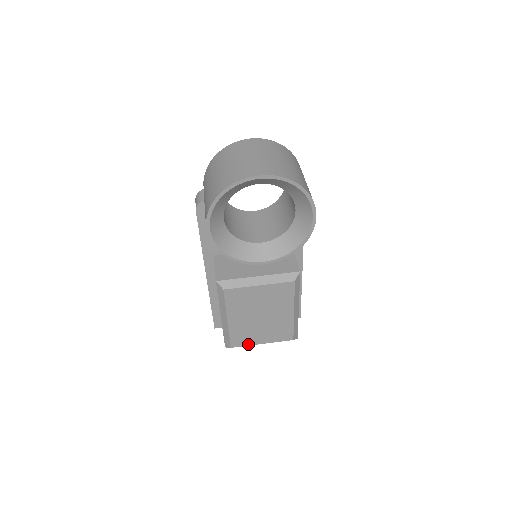
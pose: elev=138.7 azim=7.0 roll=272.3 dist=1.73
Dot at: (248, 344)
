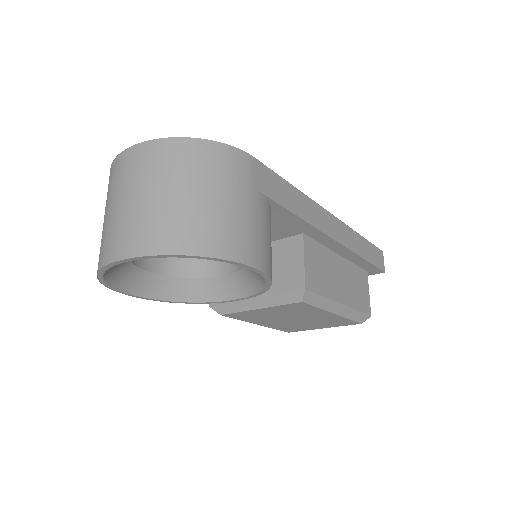
Dot at: (305, 330)
